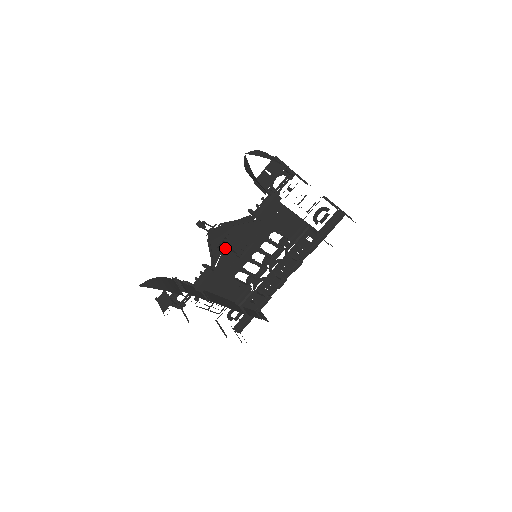
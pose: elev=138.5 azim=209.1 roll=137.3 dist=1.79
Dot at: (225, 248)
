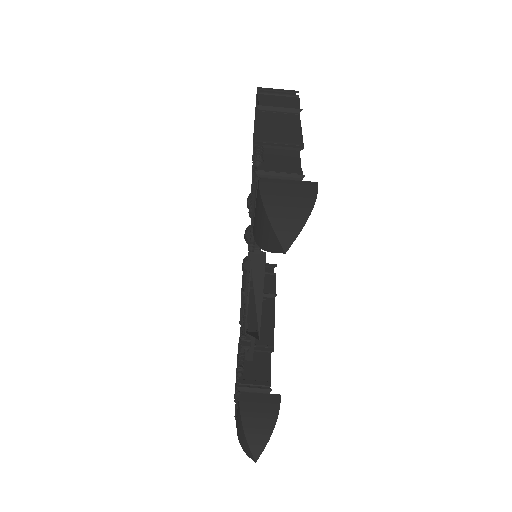
Dot at: occluded
